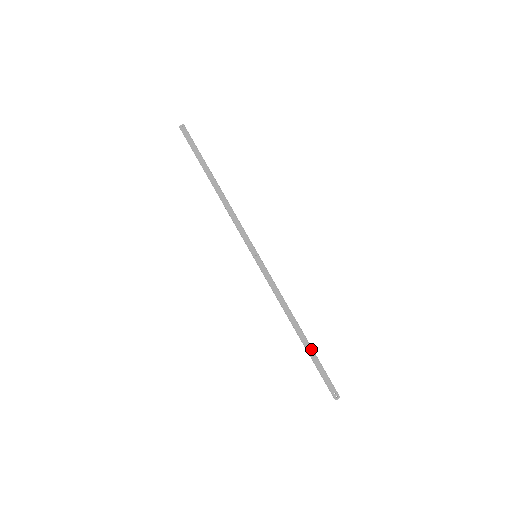
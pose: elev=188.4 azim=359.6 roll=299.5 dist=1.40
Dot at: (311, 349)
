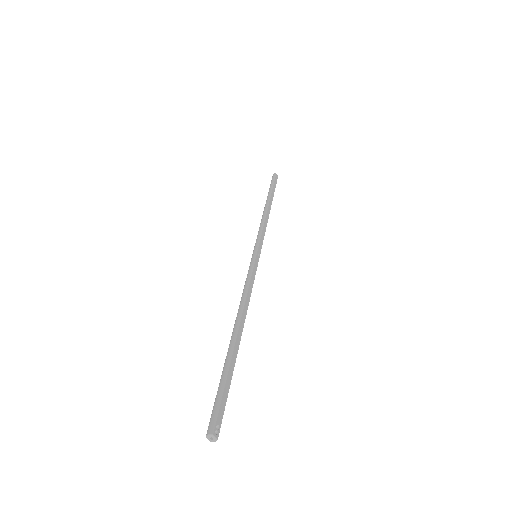
Dot at: (236, 356)
